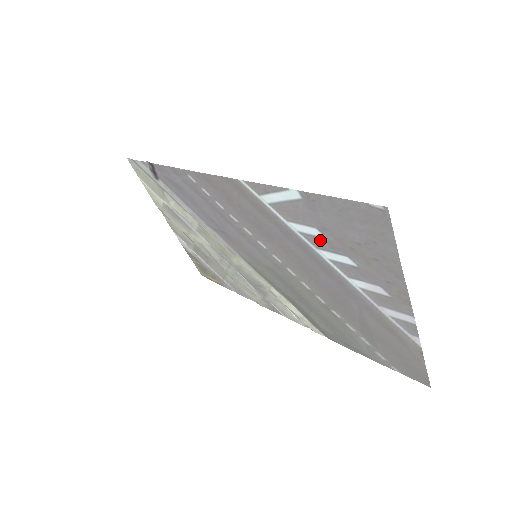
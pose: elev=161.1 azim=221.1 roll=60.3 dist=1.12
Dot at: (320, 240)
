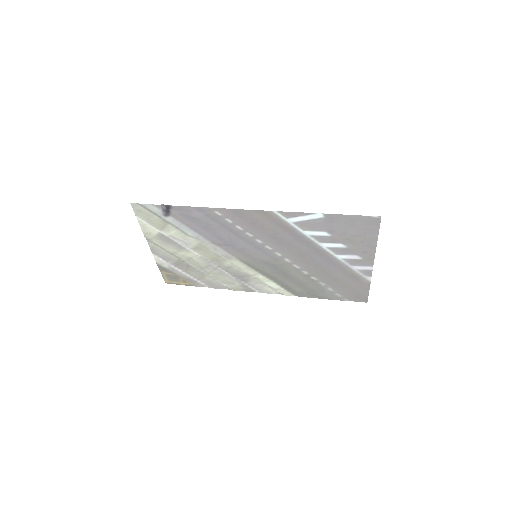
Dot at: (325, 238)
